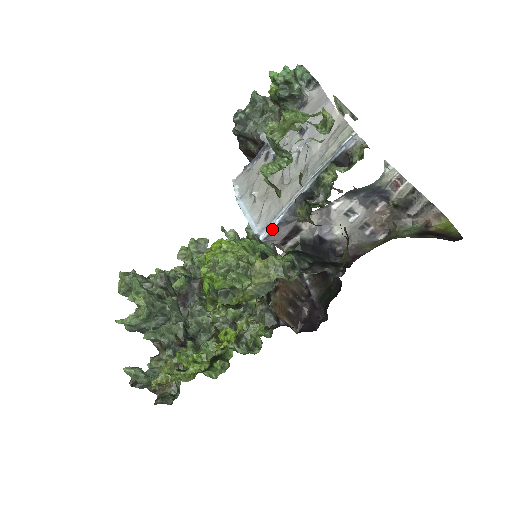
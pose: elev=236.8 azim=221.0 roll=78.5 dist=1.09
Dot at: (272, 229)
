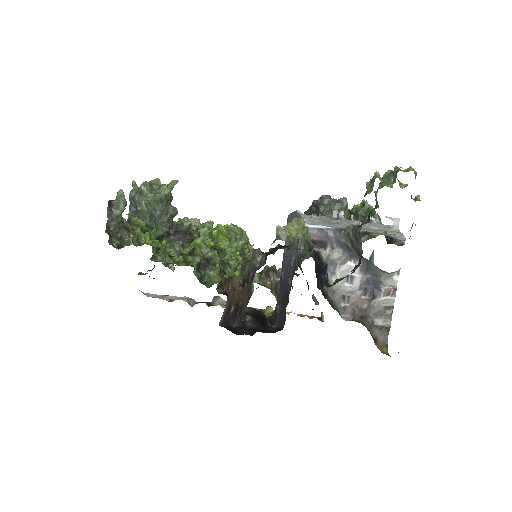
Dot at: (316, 227)
